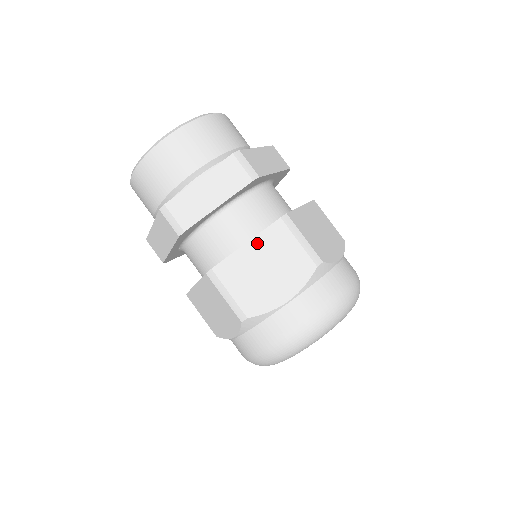
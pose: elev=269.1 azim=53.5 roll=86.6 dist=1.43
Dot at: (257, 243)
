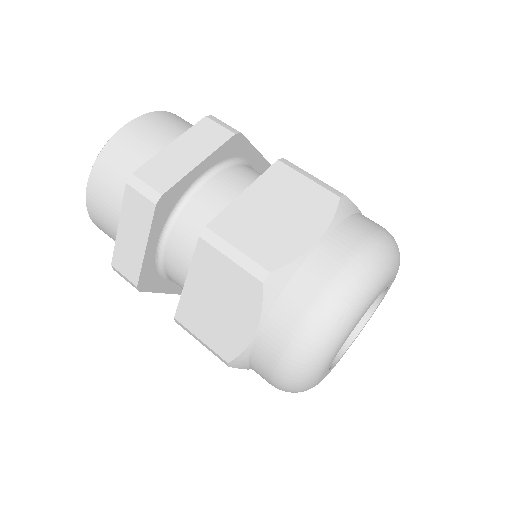
Dot at: (257, 188)
